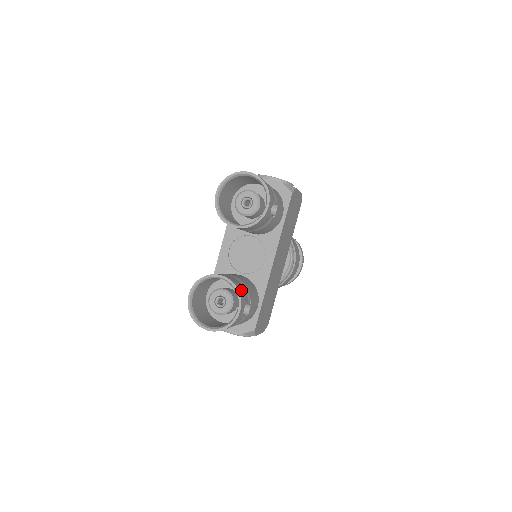
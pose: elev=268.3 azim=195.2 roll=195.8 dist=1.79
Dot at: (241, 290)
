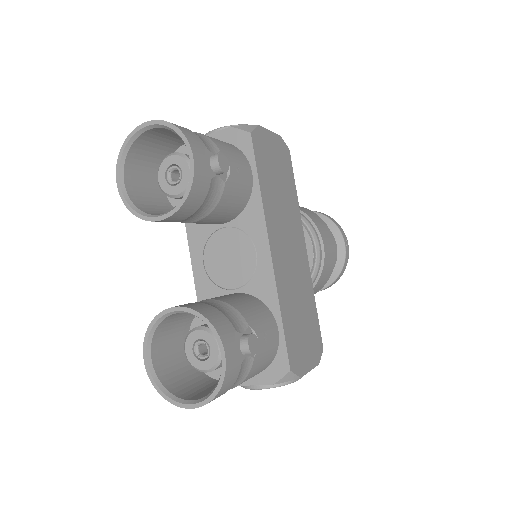
Dot at: (217, 317)
